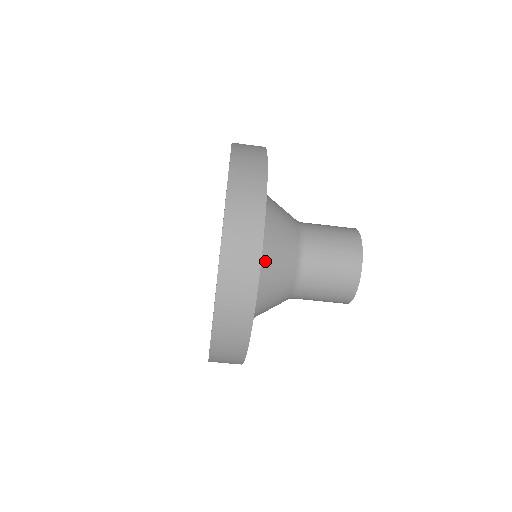
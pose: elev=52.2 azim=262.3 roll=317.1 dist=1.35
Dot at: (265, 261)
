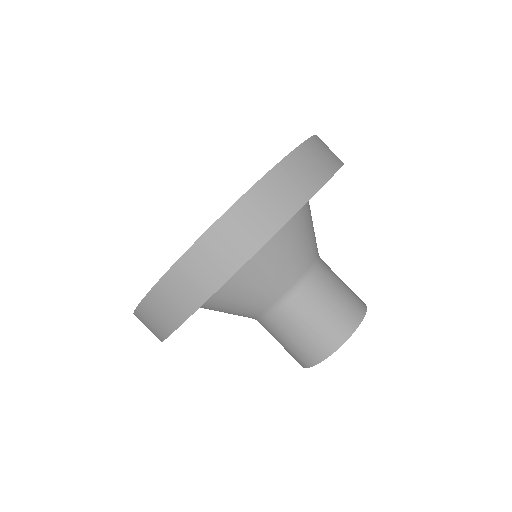
Dot at: (309, 210)
